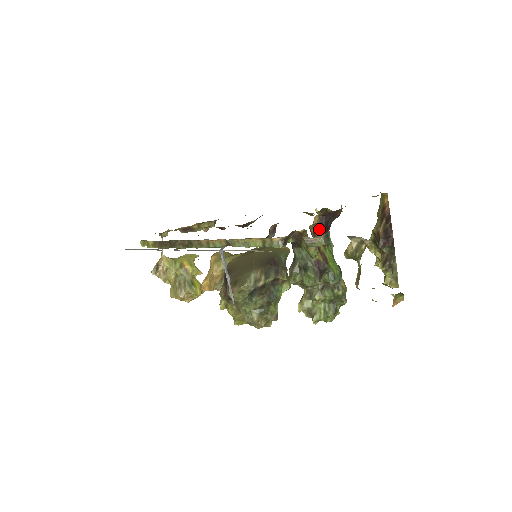
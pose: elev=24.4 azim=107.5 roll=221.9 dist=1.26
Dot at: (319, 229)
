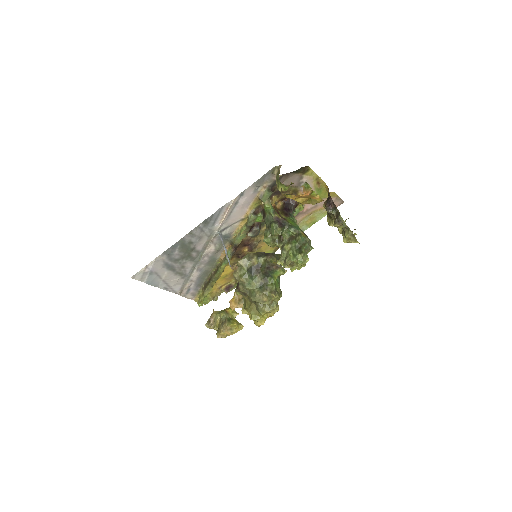
Dot at: (282, 210)
